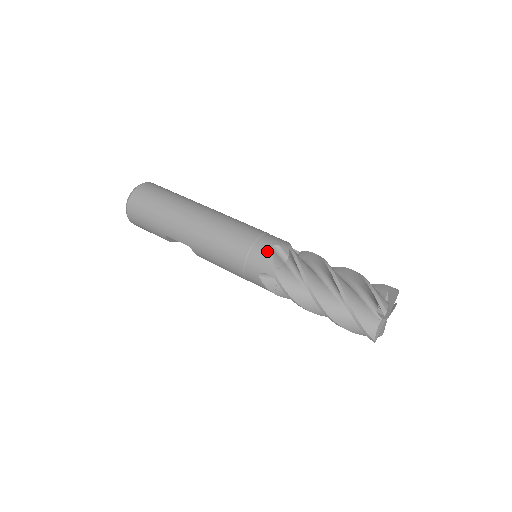
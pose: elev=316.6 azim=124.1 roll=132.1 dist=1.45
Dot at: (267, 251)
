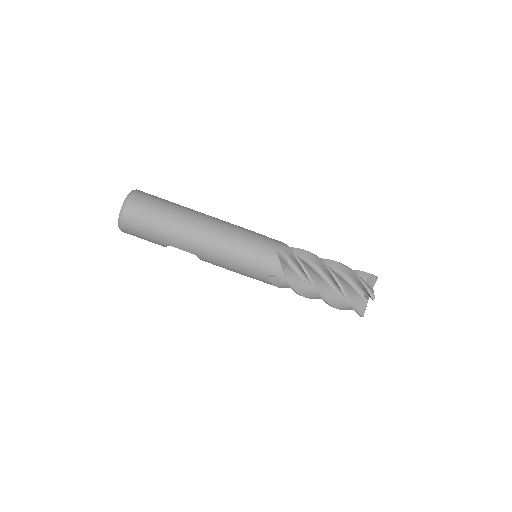
Dot at: (274, 257)
